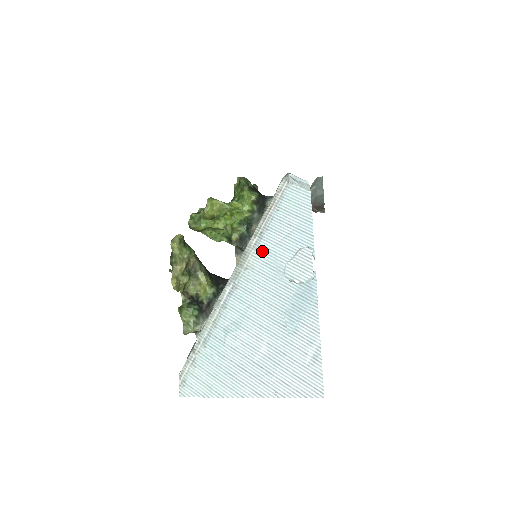
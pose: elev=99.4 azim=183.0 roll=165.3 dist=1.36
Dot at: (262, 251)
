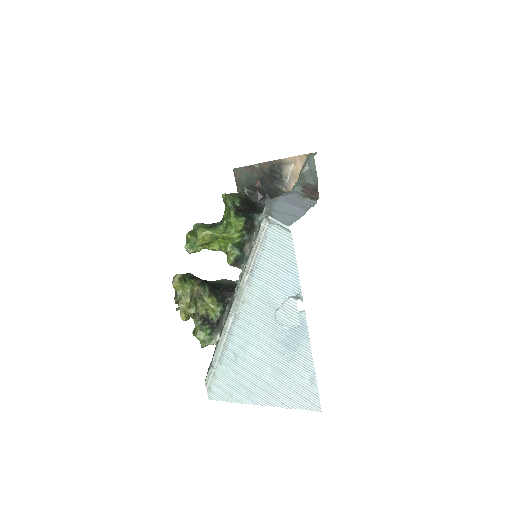
Dot at: (255, 288)
